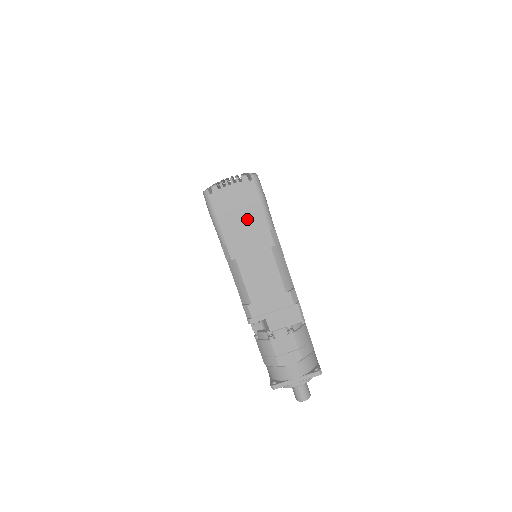
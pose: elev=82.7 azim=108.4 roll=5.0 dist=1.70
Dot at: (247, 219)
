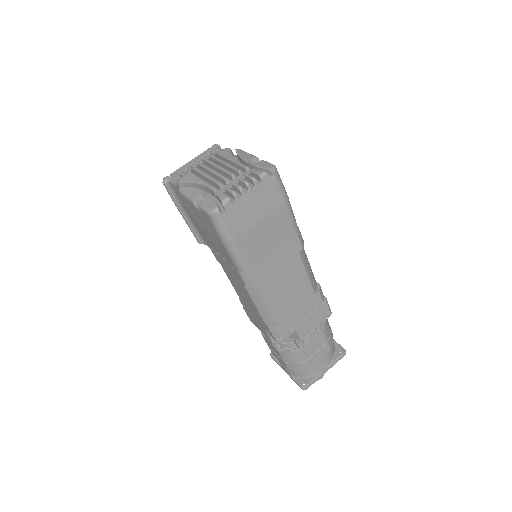
Dot at: (271, 230)
